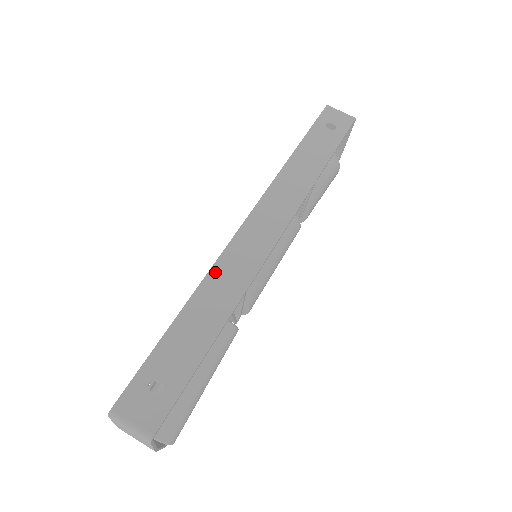
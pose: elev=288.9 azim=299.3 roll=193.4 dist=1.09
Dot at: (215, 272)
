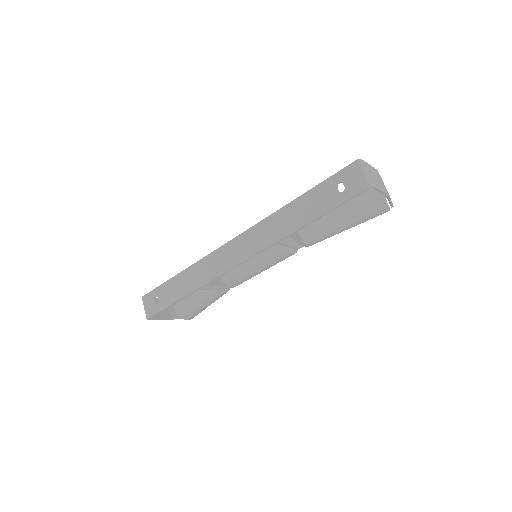
Dot at: (202, 262)
